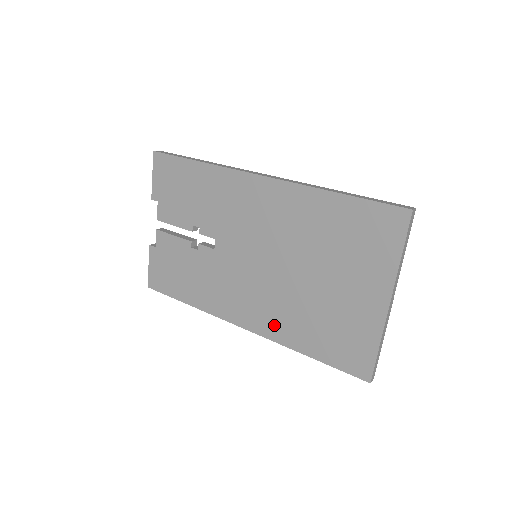
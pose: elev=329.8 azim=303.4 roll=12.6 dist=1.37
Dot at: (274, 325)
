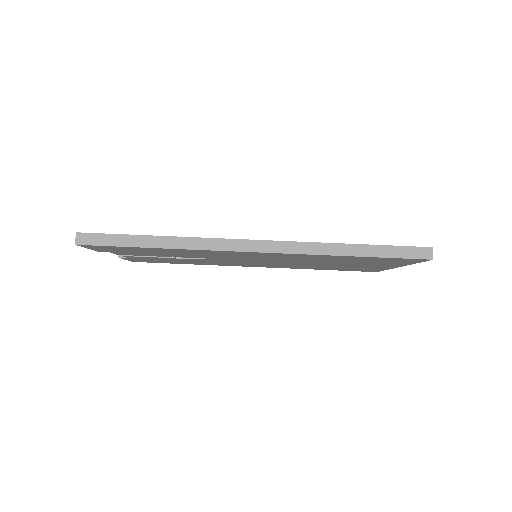
Dot at: (286, 267)
